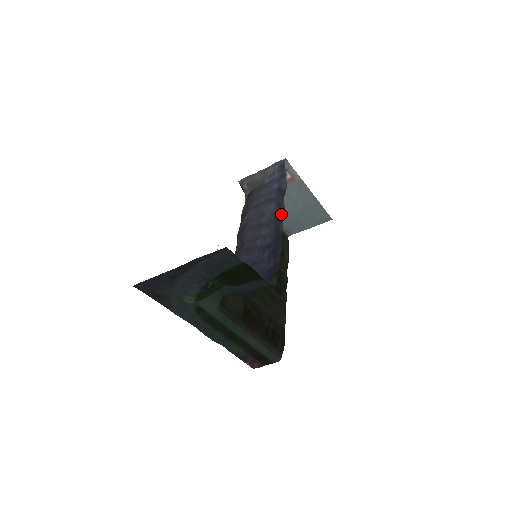
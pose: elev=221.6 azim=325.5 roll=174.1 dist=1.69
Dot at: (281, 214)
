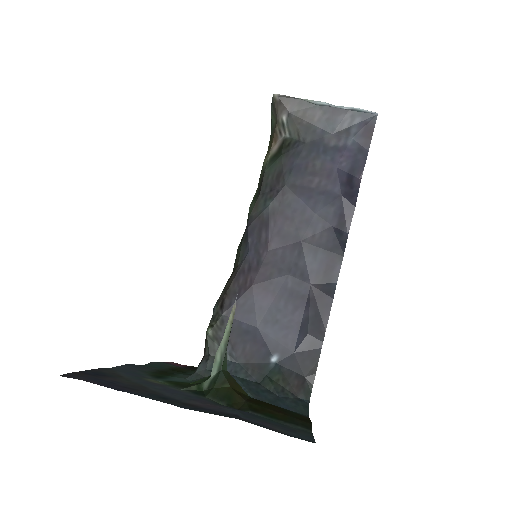
Dot at: (342, 242)
